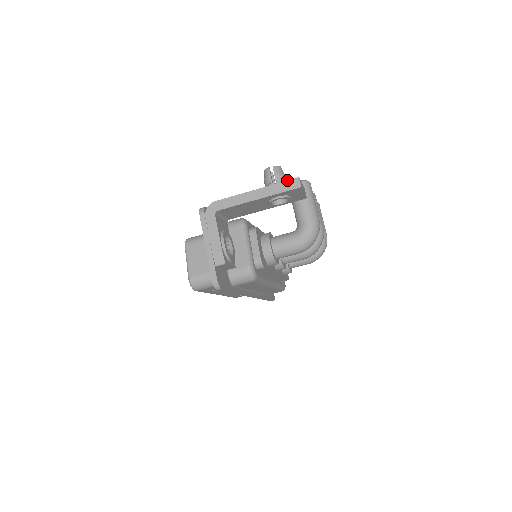
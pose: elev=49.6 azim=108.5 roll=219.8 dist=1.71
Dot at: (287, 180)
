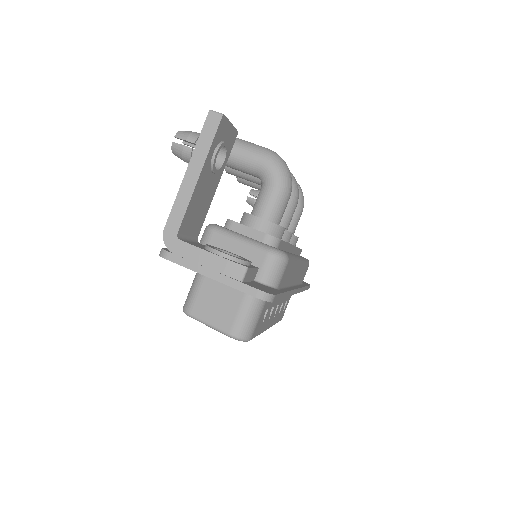
Dot at: (203, 125)
